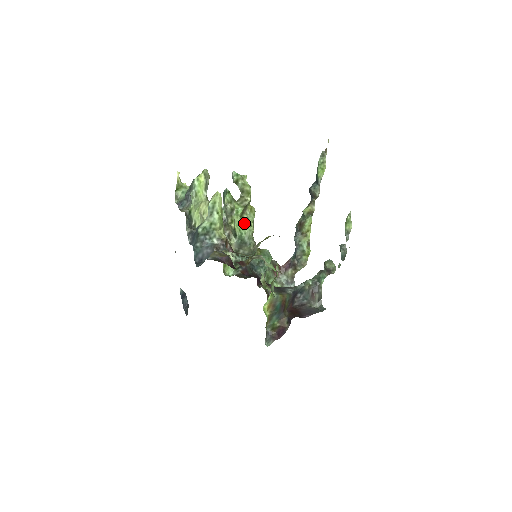
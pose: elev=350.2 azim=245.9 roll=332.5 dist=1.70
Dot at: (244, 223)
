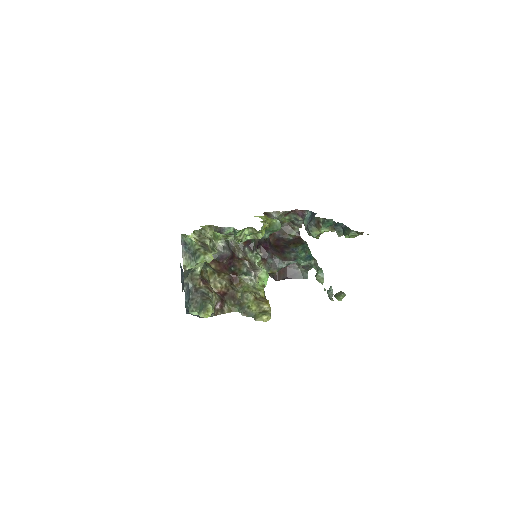
Dot at: occluded
